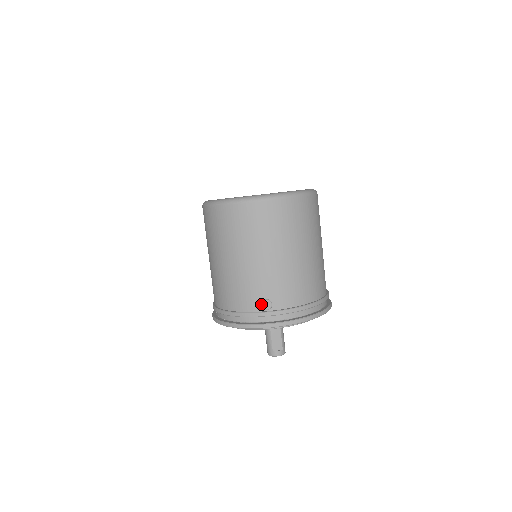
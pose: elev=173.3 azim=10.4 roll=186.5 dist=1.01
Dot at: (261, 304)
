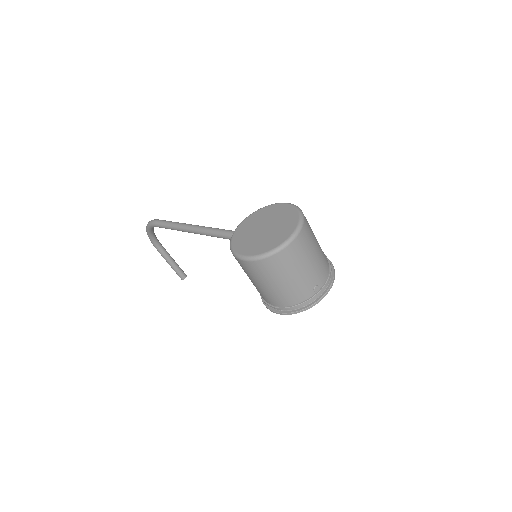
Dot at: (314, 291)
